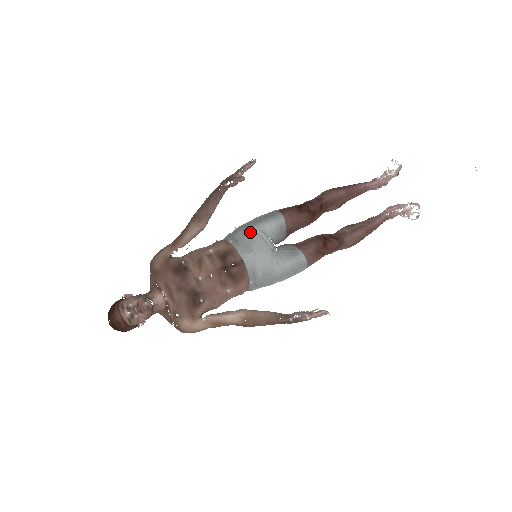
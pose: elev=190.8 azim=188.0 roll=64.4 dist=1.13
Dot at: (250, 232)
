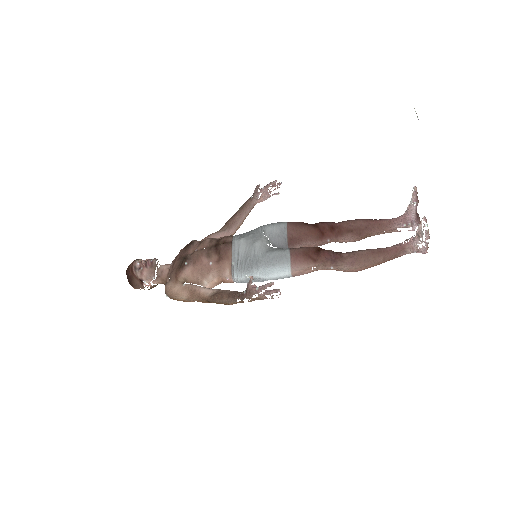
Dot at: (254, 230)
